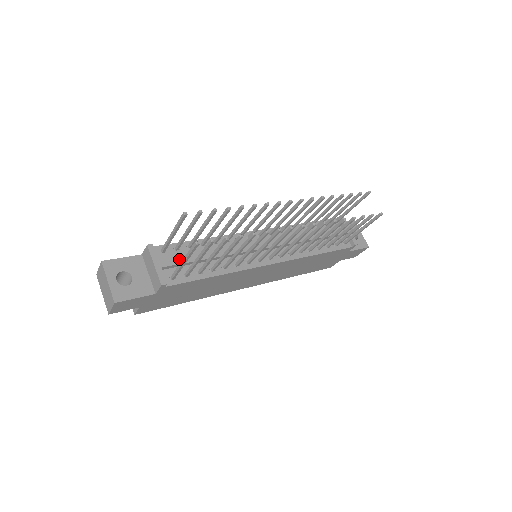
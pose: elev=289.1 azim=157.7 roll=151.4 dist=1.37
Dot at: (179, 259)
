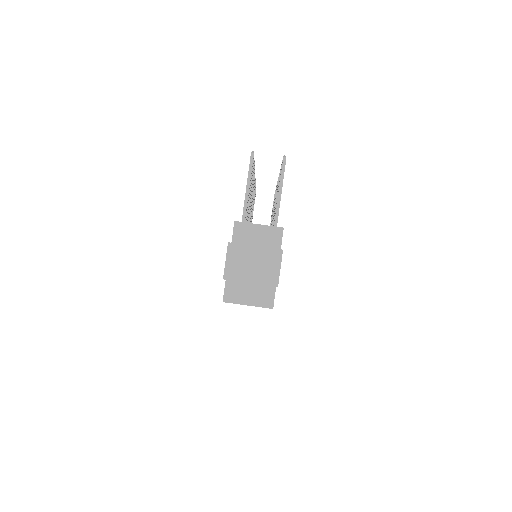
Dot at: occluded
